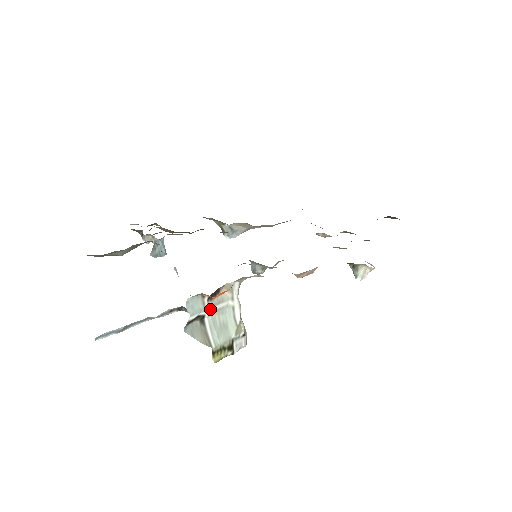
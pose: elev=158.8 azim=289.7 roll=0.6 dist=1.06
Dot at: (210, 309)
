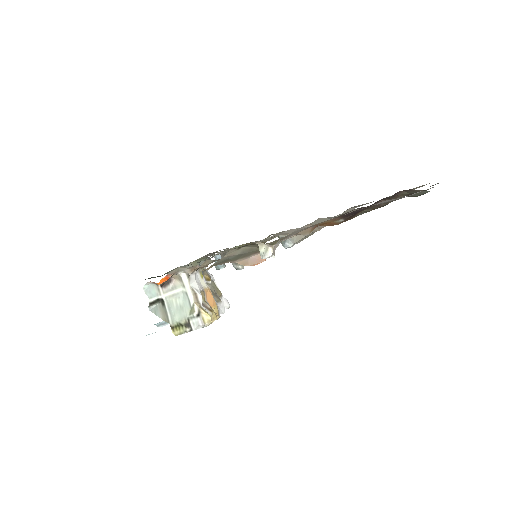
Dot at: (166, 294)
